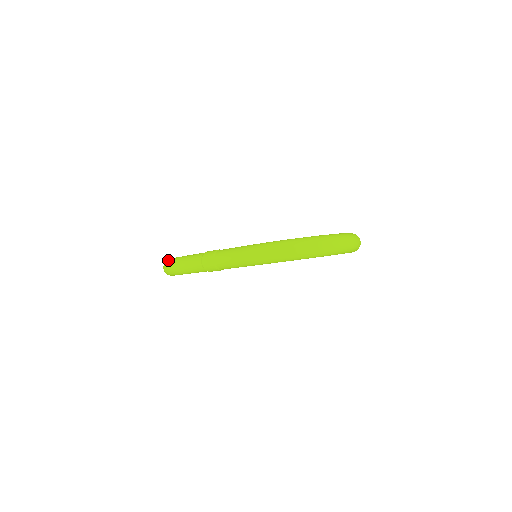
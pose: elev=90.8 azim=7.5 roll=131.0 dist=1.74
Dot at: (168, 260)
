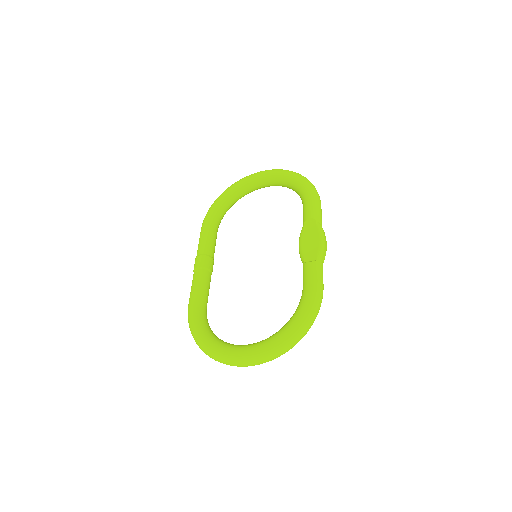
Dot at: (207, 212)
